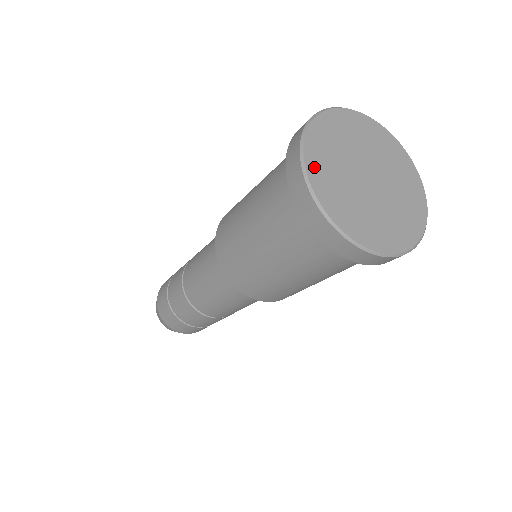
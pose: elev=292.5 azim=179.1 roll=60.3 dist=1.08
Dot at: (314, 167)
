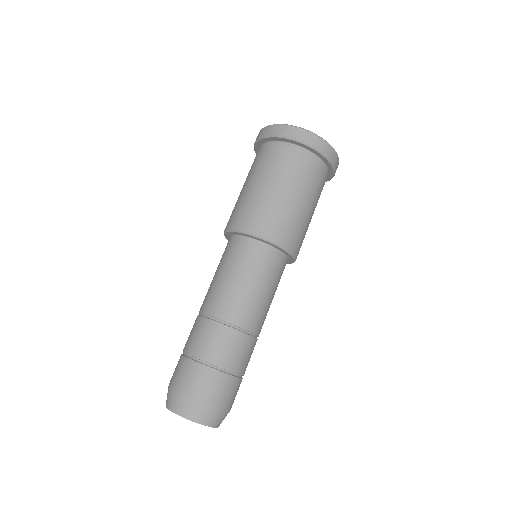
Dot at: occluded
